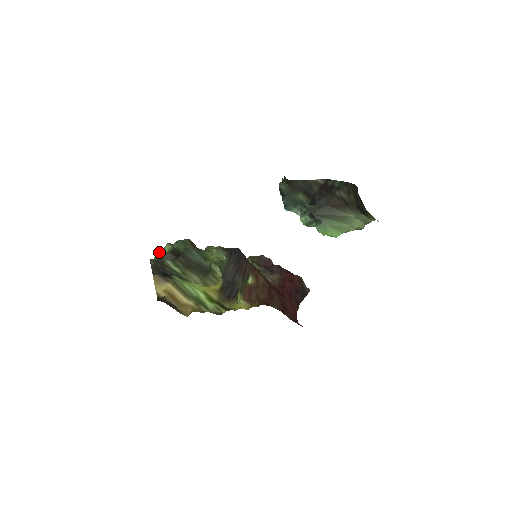
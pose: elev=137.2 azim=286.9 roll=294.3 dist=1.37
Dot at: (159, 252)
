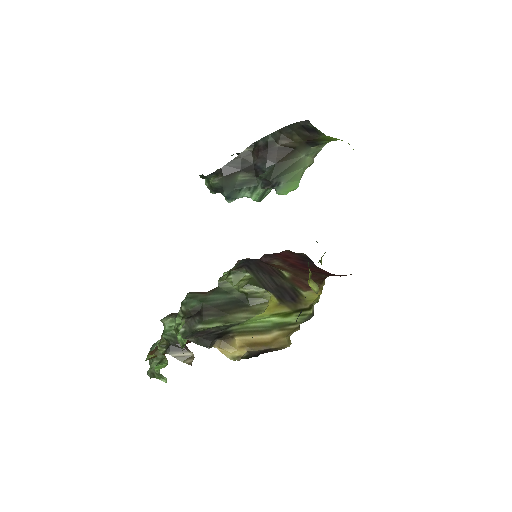
Dot at: (165, 334)
